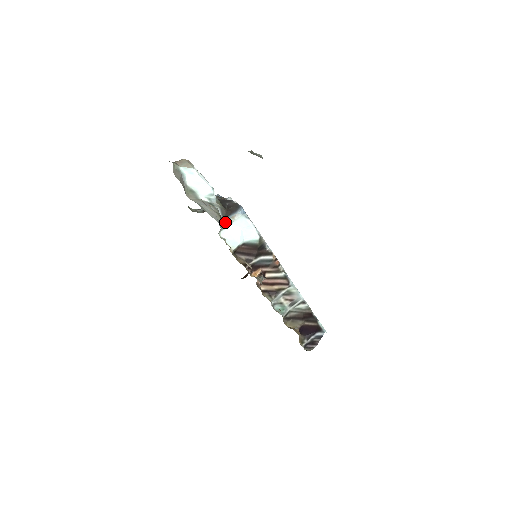
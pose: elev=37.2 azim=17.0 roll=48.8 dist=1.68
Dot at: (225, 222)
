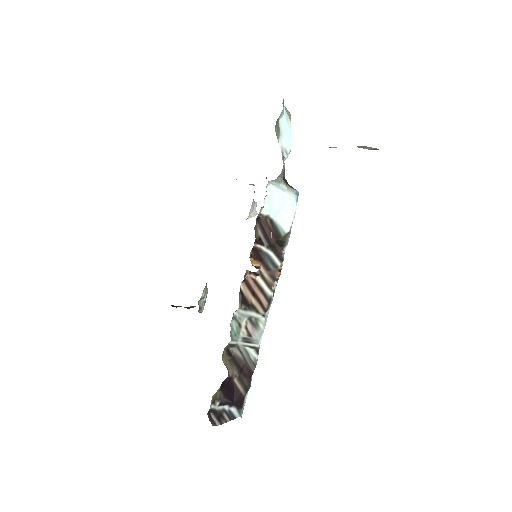
Dot at: (281, 180)
